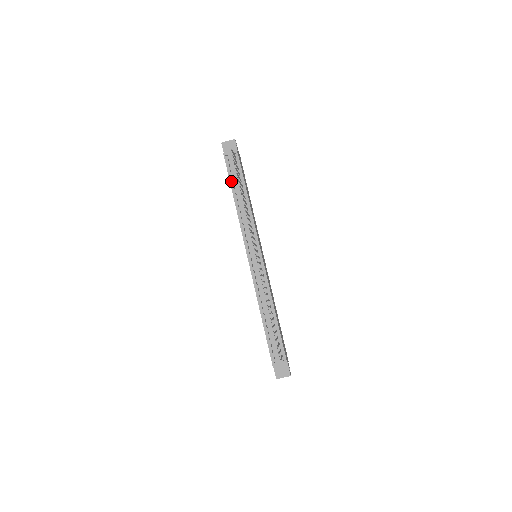
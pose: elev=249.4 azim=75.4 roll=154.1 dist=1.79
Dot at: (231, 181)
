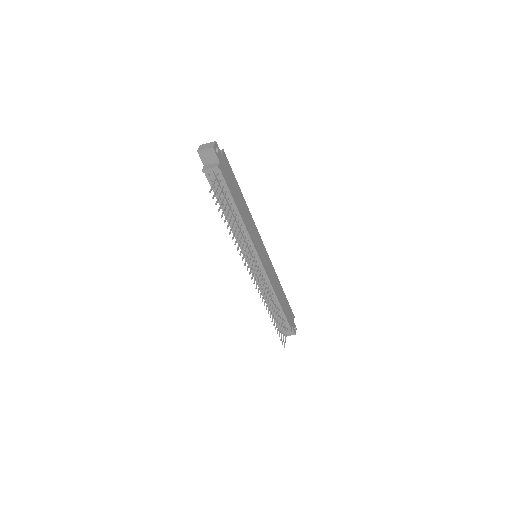
Dot at: (217, 197)
